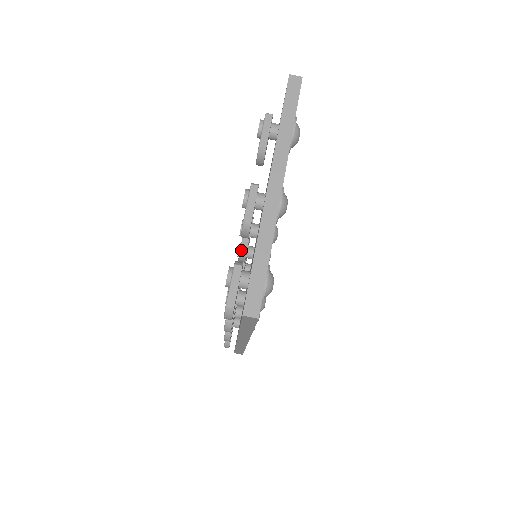
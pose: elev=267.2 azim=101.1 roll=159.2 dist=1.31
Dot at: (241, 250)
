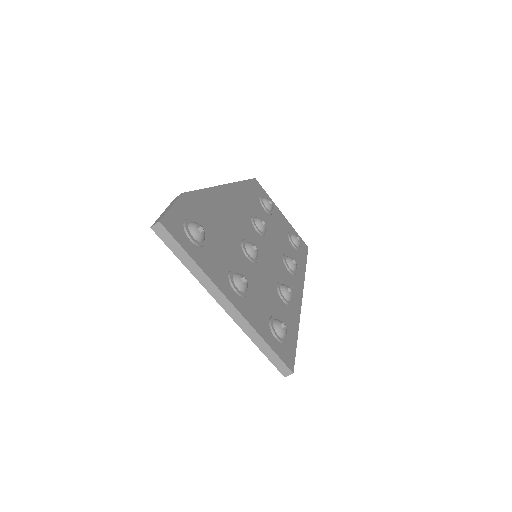
Dot at: occluded
